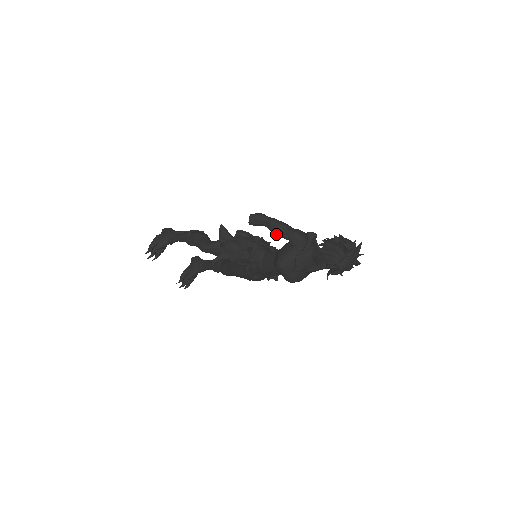
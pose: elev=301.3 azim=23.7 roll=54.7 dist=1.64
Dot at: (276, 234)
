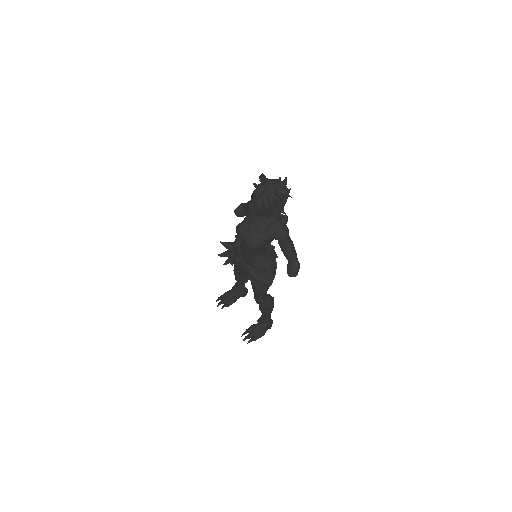
Dot at: (247, 212)
